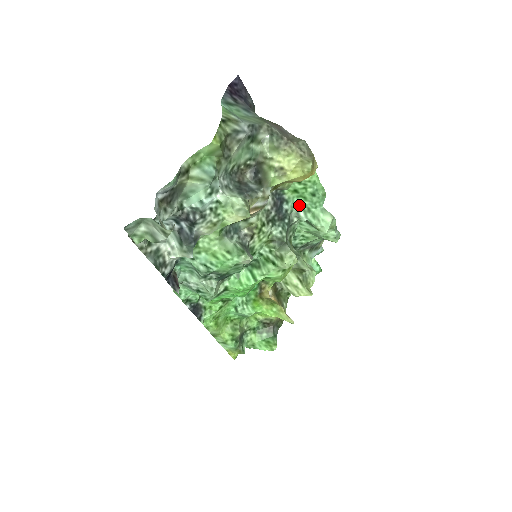
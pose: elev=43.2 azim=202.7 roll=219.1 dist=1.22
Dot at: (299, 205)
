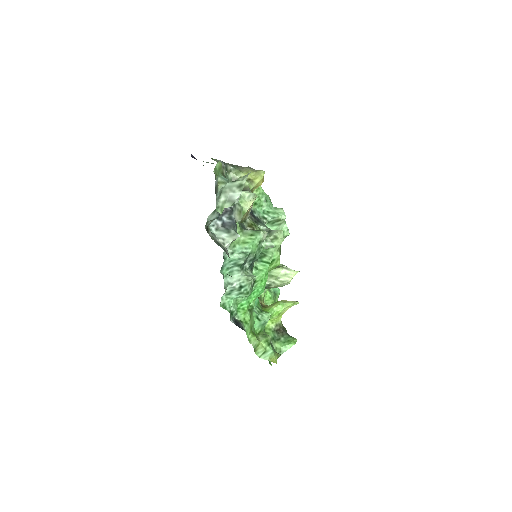
Dot at: (261, 213)
